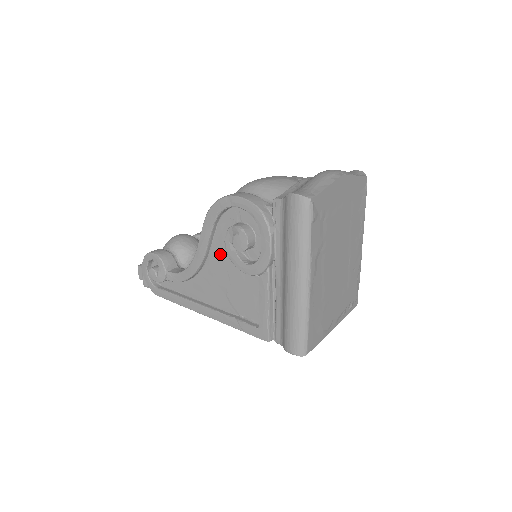
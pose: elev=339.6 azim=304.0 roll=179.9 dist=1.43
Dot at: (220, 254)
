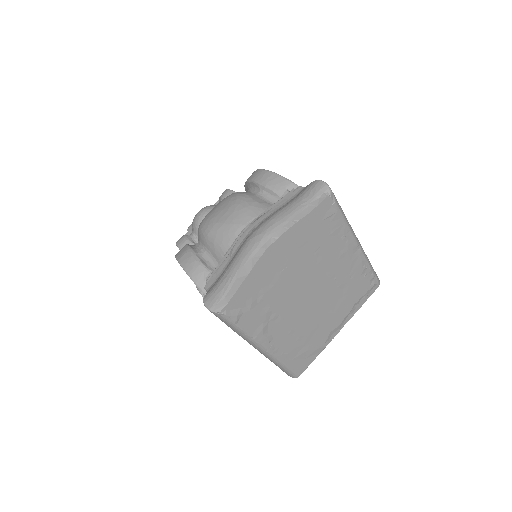
Dot at: occluded
